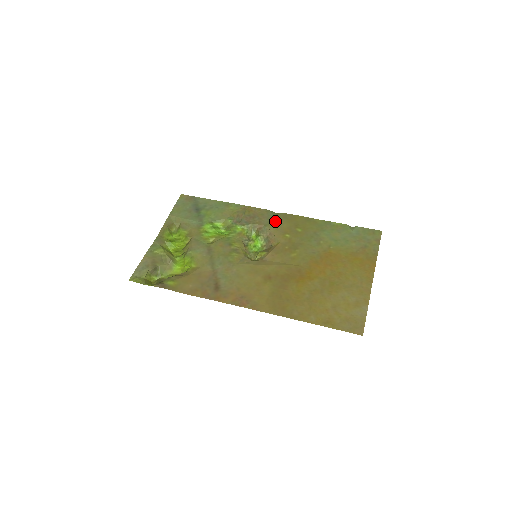
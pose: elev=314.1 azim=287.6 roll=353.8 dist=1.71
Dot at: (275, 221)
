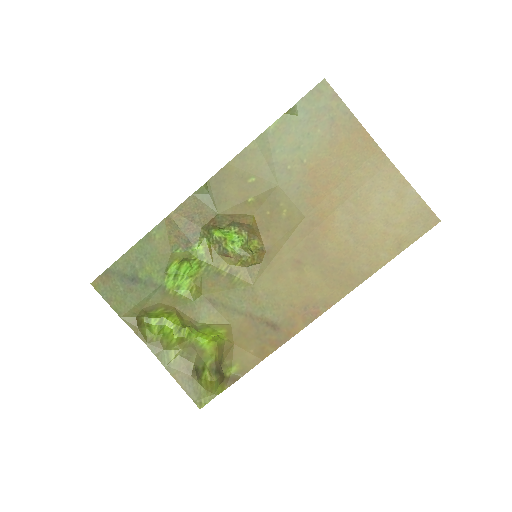
Dot at: (217, 199)
